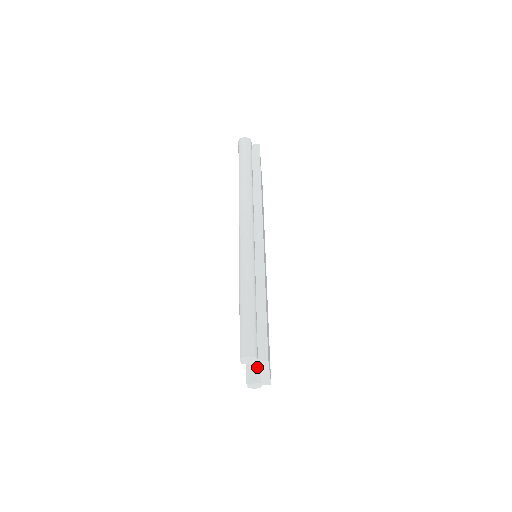
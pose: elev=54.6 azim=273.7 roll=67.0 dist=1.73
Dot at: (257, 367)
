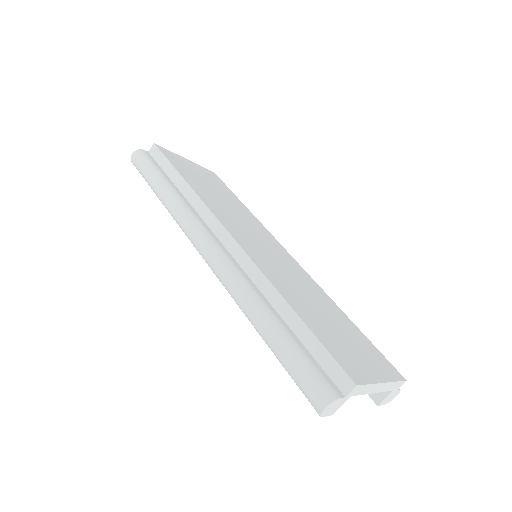
Dot at: occluded
